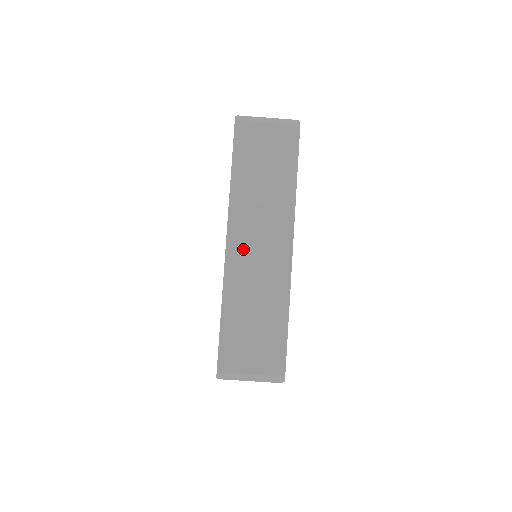
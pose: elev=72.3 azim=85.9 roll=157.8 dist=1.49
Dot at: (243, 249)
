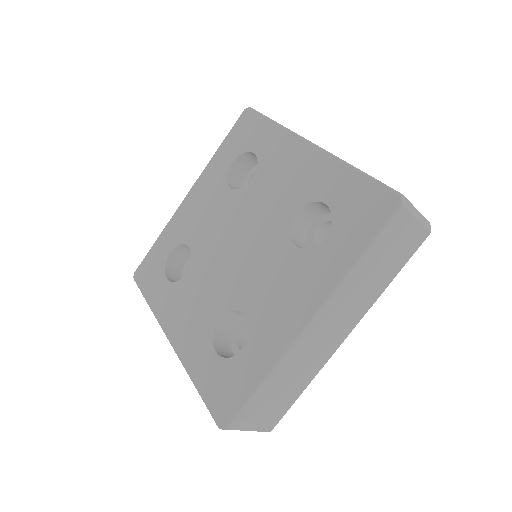
Dot at: (317, 332)
